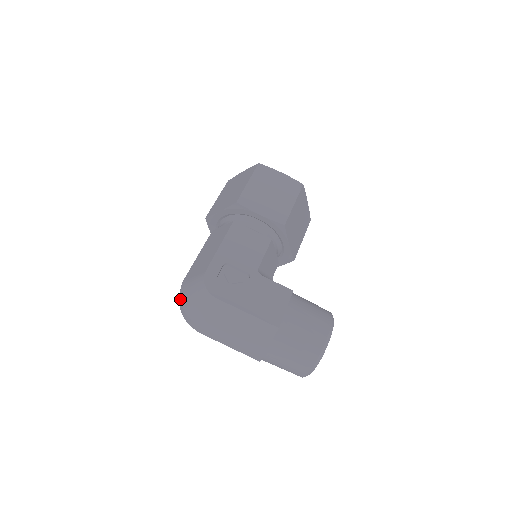
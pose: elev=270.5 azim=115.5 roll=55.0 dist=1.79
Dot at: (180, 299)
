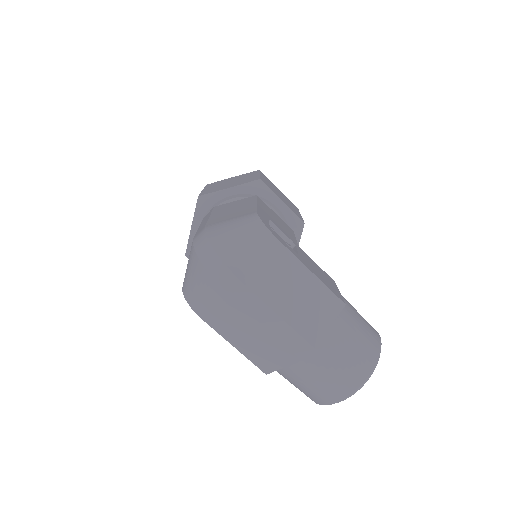
Dot at: (208, 242)
